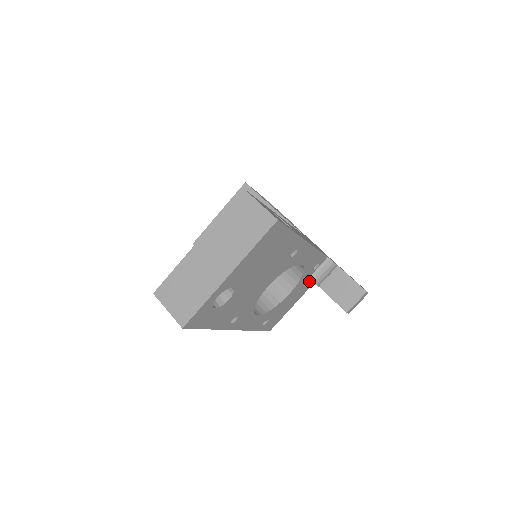
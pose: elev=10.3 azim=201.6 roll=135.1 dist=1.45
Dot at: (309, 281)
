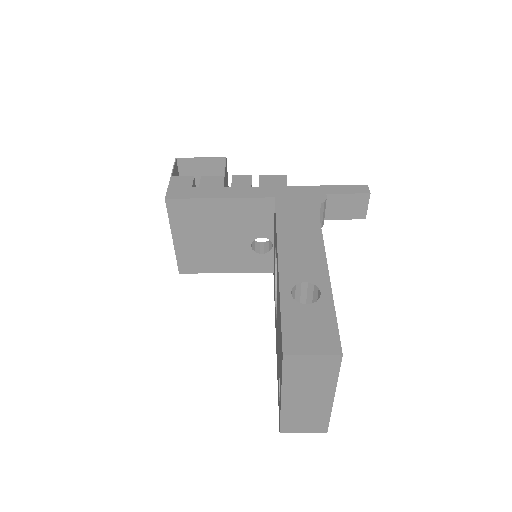
Dot at: occluded
